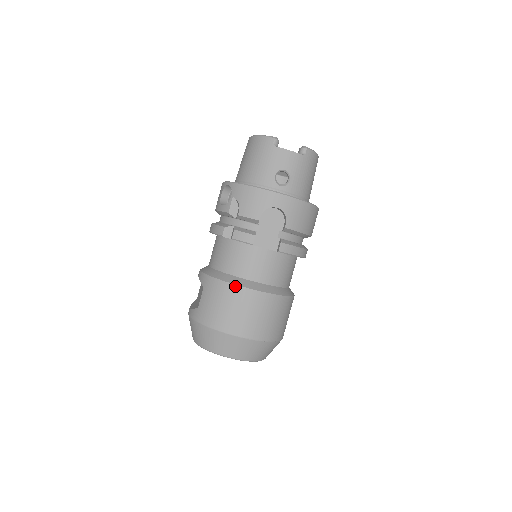
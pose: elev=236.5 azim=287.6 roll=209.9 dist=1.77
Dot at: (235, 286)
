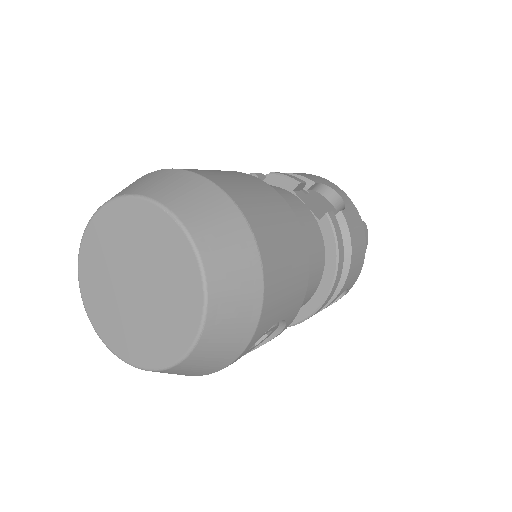
Dot at: (257, 178)
